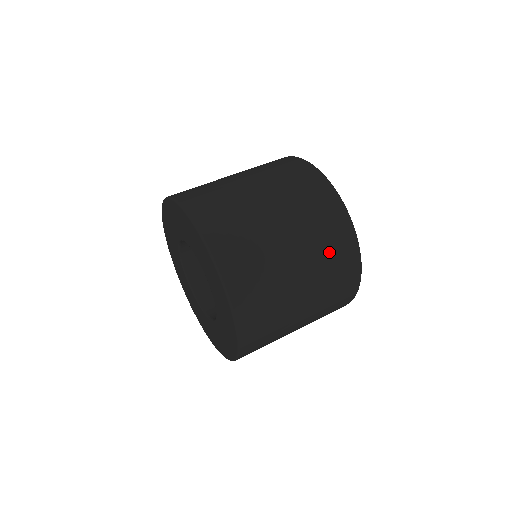
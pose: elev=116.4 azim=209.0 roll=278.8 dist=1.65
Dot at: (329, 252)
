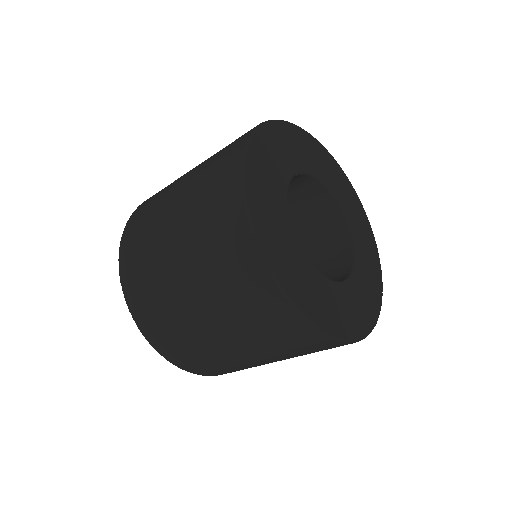
Dot at: (233, 292)
